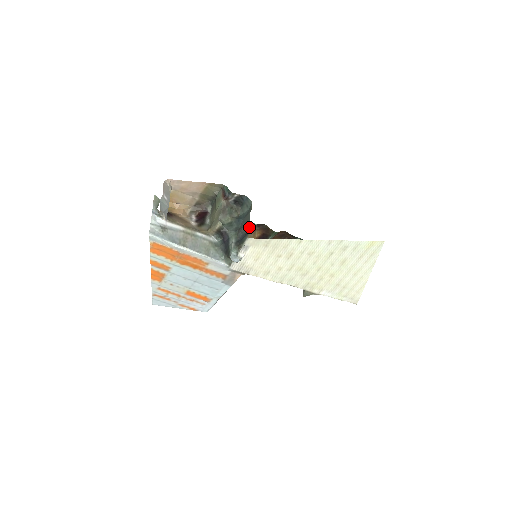
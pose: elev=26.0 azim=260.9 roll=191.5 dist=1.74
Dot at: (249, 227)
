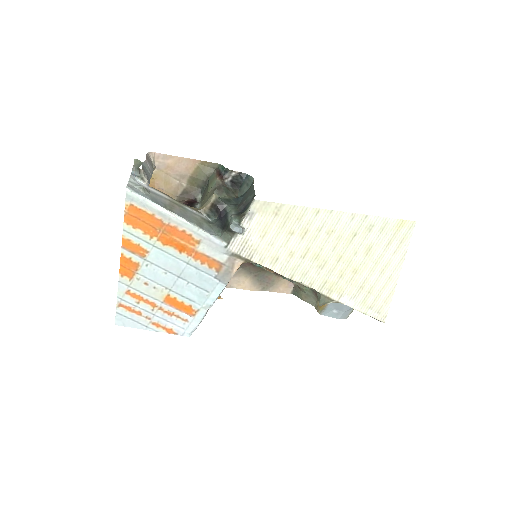
Dot at: (254, 194)
